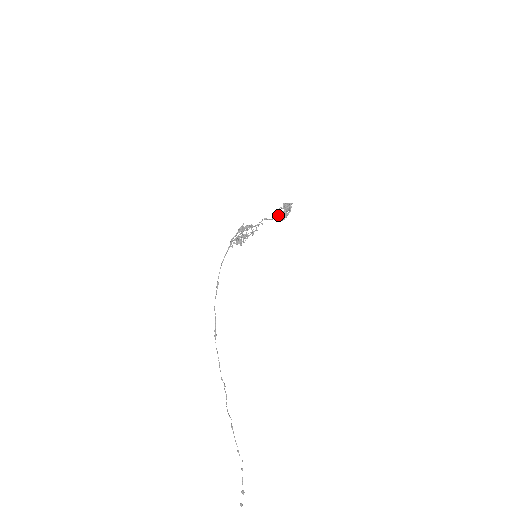
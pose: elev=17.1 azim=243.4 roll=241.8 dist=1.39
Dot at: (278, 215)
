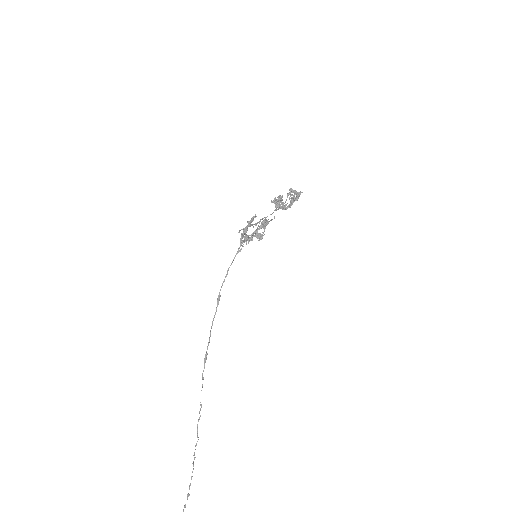
Dot at: (275, 197)
